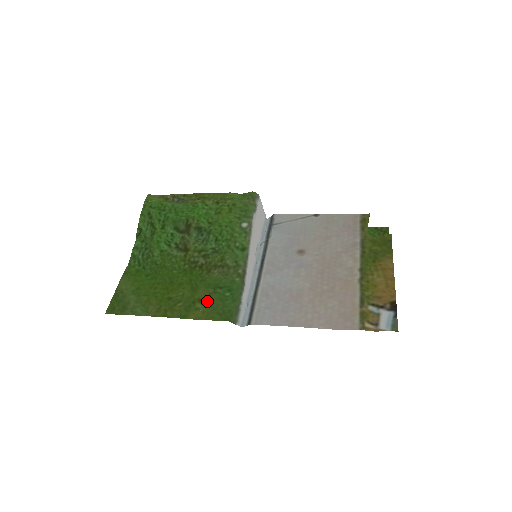
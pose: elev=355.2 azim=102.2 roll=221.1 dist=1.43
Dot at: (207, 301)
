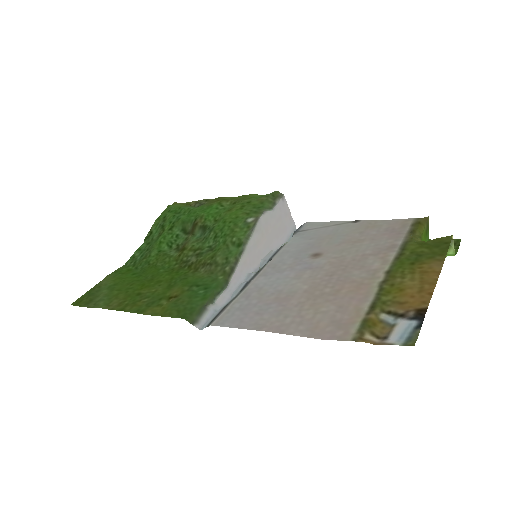
Dot at: (175, 298)
